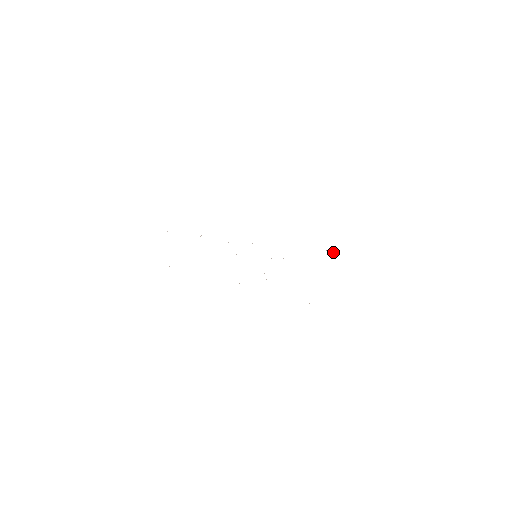
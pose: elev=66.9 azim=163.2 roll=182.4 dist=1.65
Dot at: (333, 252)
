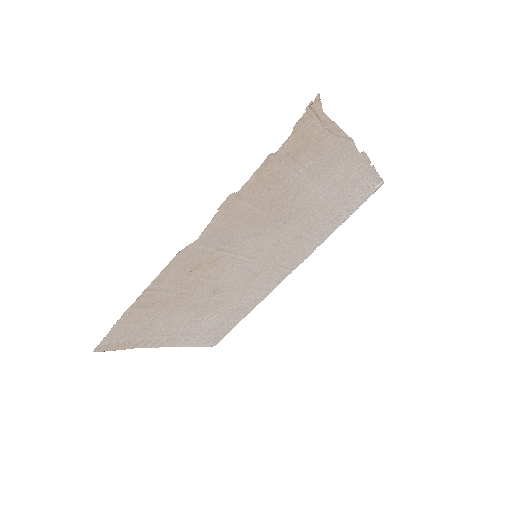
Dot at: (377, 185)
